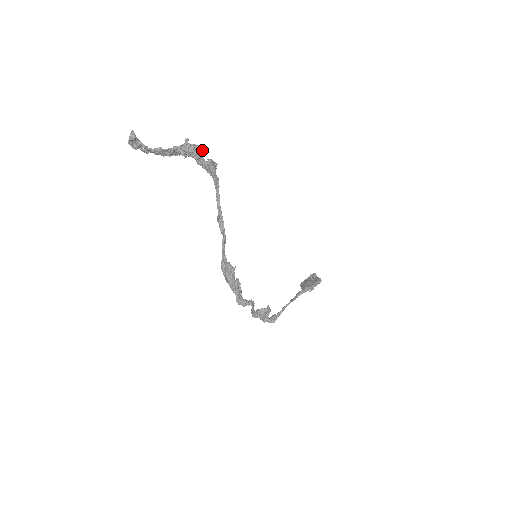
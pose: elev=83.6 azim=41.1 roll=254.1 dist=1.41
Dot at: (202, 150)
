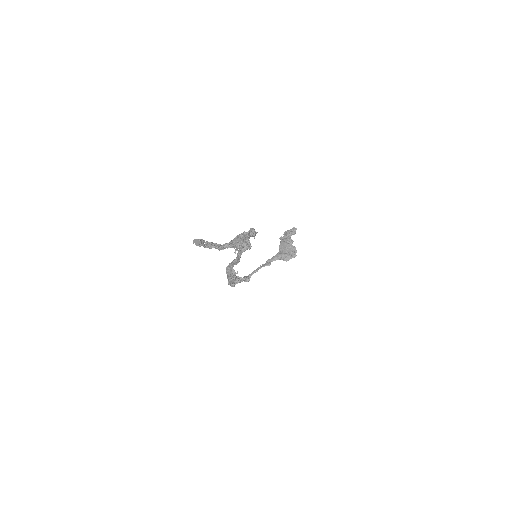
Dot at: (250, 246)
